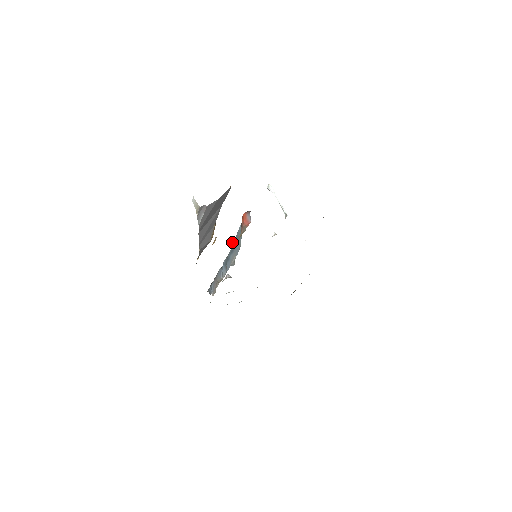
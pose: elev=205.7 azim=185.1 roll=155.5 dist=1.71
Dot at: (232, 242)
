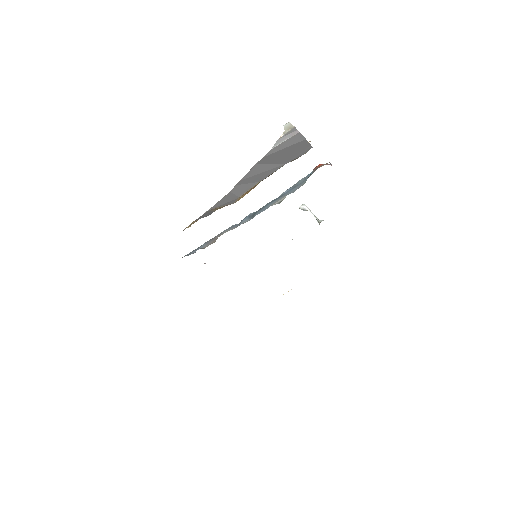
Dot at: occluded
